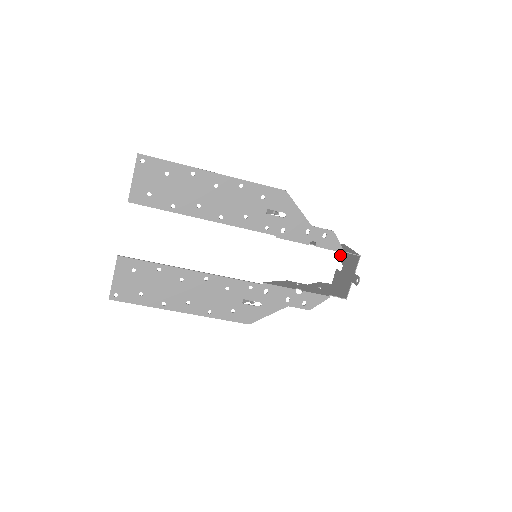
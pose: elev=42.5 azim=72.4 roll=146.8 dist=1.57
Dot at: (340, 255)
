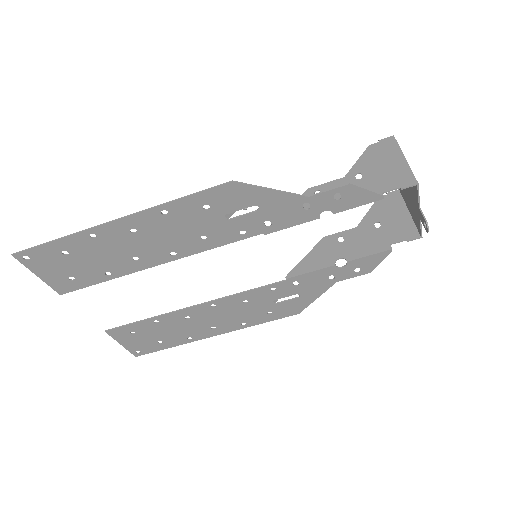
Dot at: occluded
